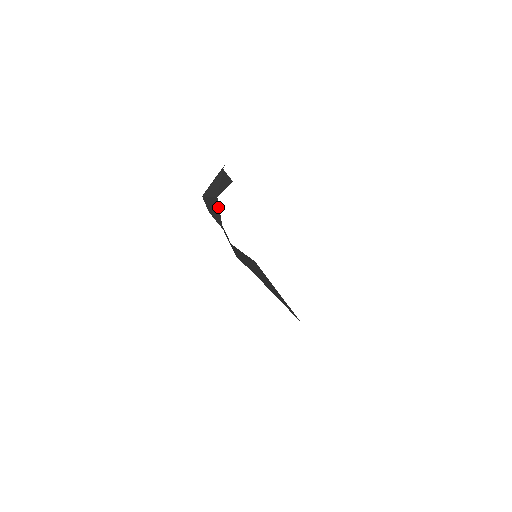
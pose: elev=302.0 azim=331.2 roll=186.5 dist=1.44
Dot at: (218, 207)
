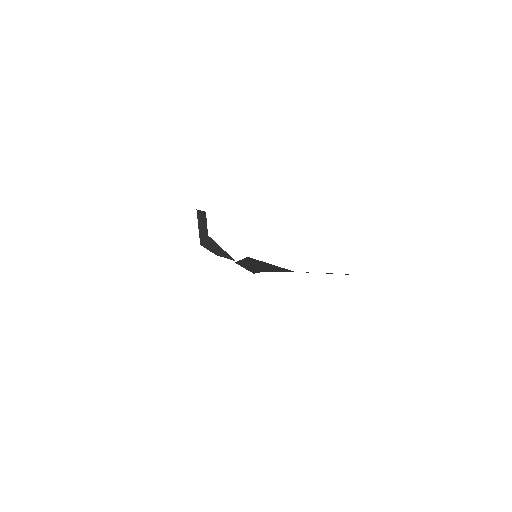
Dot at: (216, 244)
